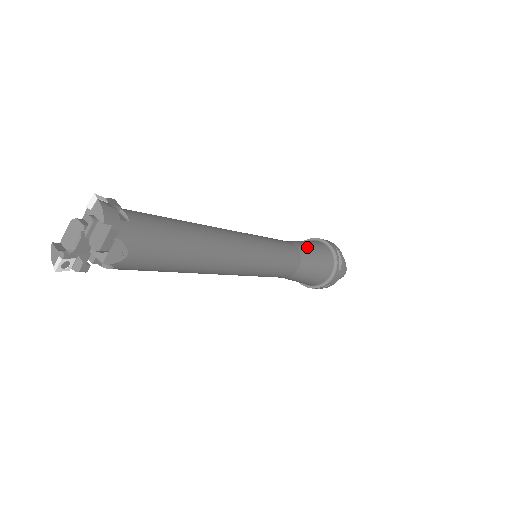
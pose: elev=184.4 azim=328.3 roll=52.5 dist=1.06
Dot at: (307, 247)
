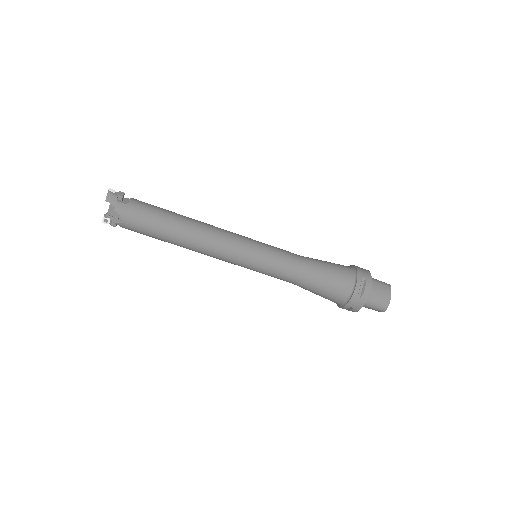
Dot at: (318, 265)
